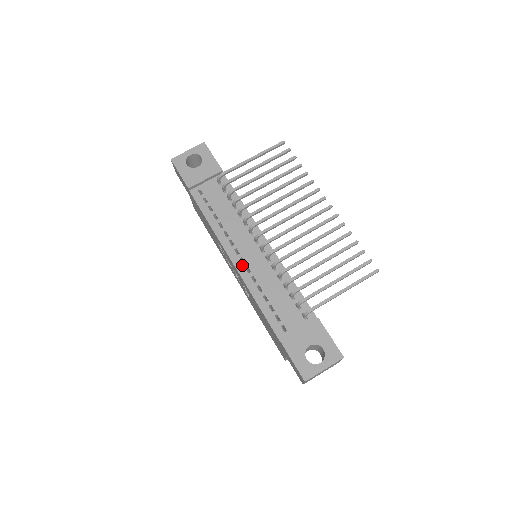
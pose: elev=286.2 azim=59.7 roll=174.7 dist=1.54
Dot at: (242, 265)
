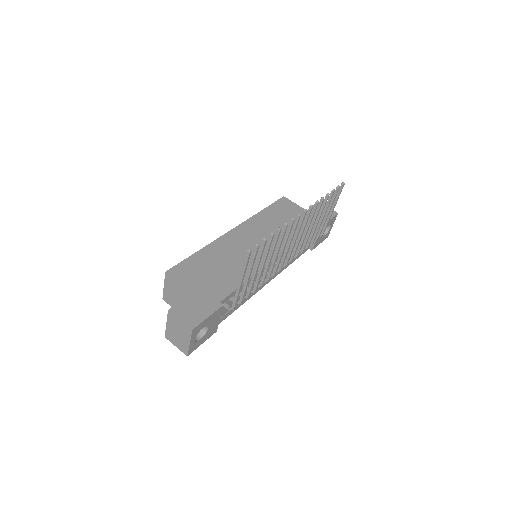
Dot at: (273, 276)
